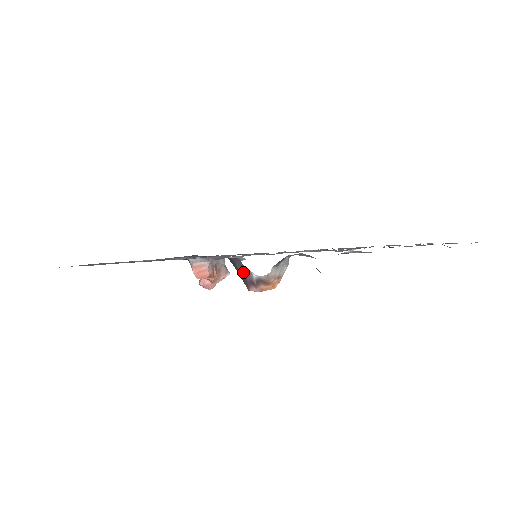
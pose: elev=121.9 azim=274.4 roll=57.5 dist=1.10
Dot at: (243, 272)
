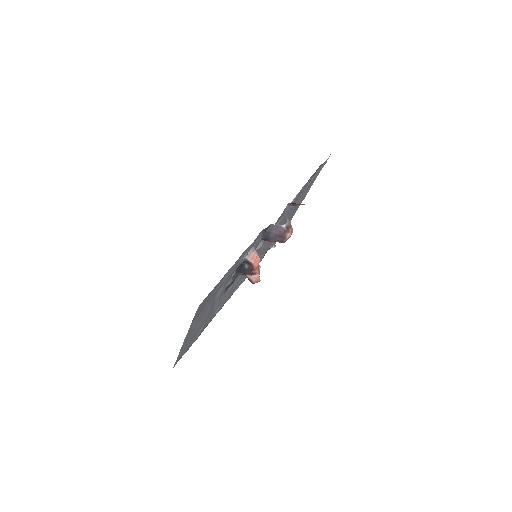
Dot at: (277, 230)
